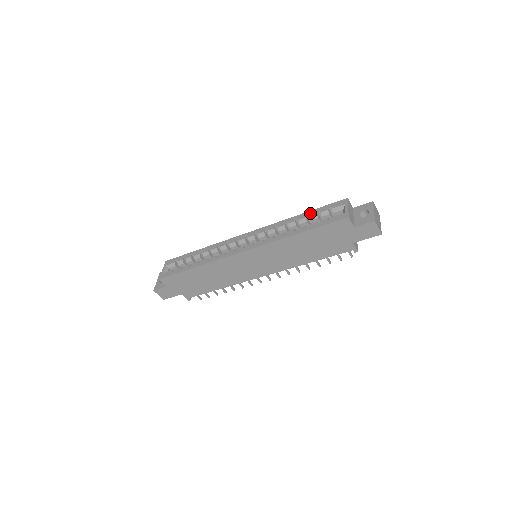
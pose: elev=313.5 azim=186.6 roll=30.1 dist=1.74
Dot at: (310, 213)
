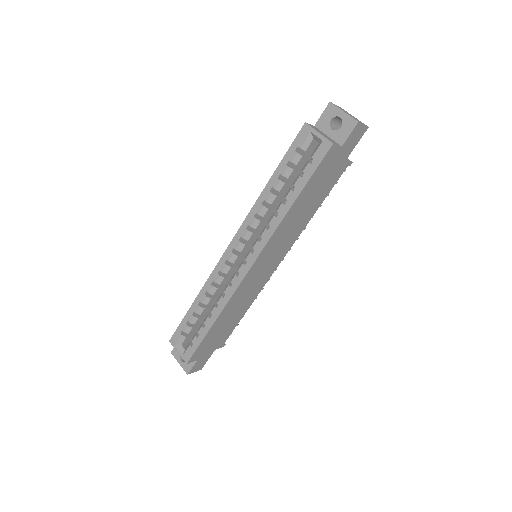
Dot at: (279, 172)
